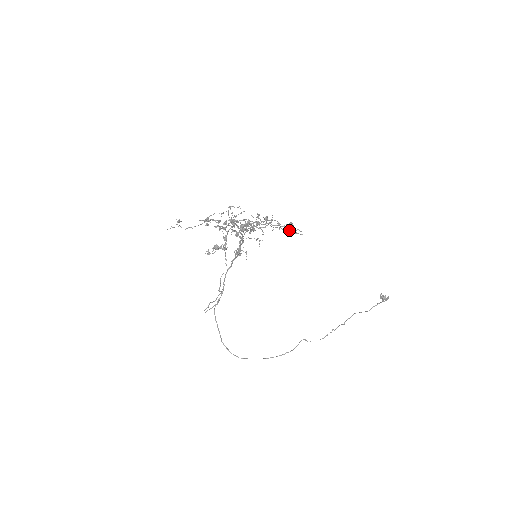
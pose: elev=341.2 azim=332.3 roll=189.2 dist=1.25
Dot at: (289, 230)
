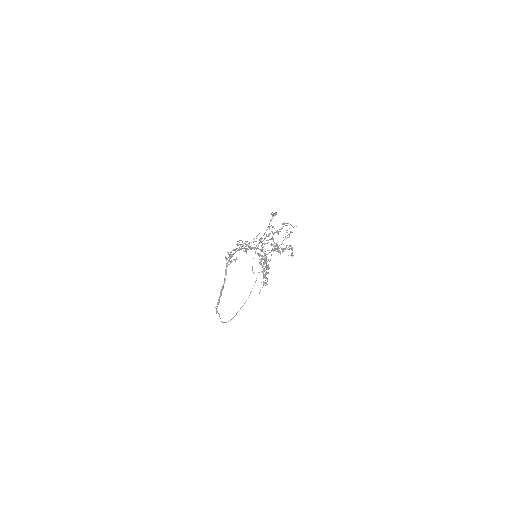
Dot at: occluded
